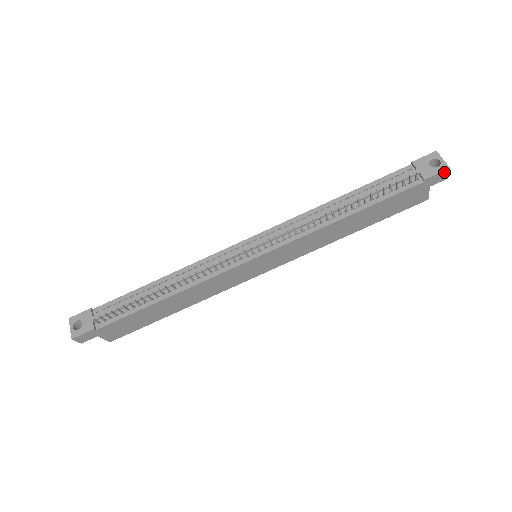
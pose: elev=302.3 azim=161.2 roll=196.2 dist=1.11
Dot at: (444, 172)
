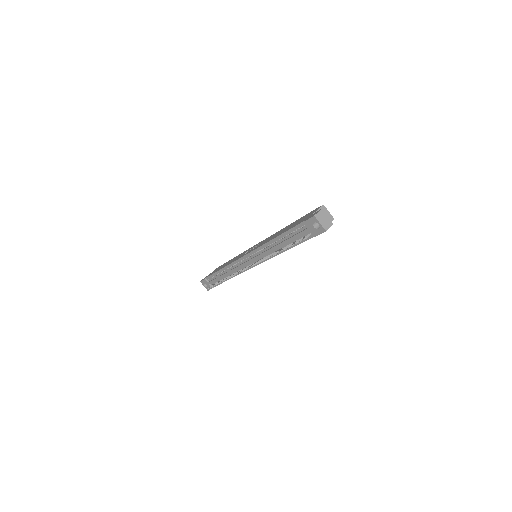
Dot at: (324, 231)
